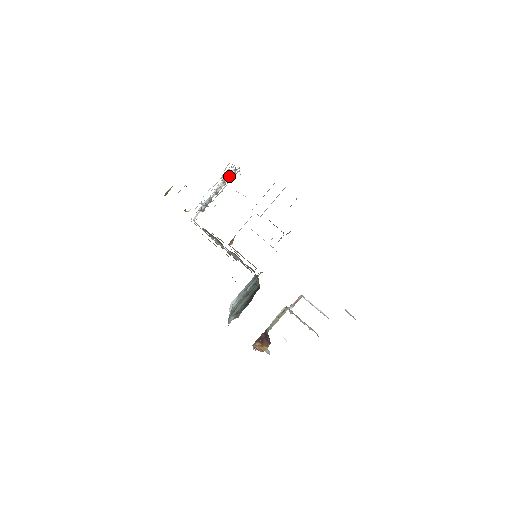
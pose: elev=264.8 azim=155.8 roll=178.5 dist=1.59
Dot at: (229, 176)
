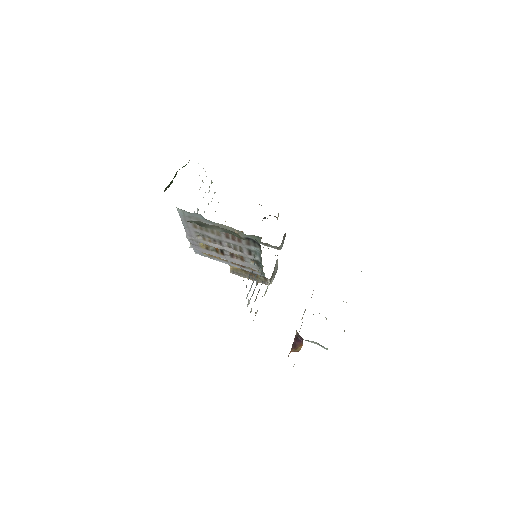
Dot at: occluded
